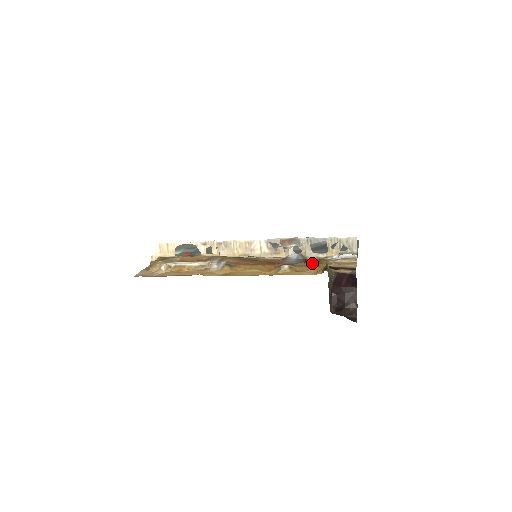
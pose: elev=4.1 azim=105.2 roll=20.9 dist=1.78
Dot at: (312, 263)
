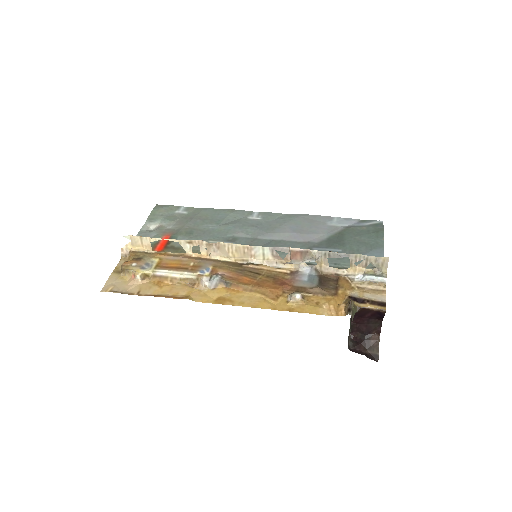
Dot at: (330, 287)
